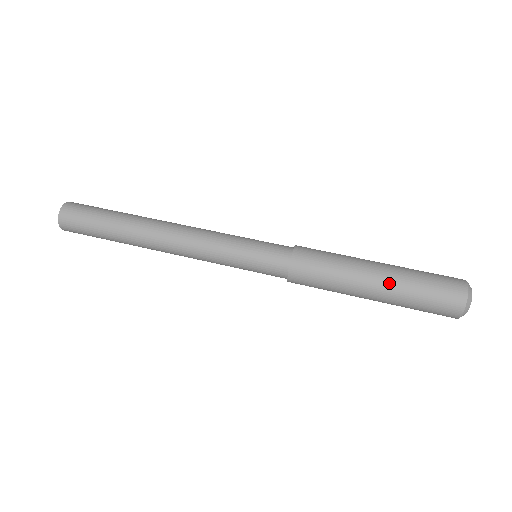
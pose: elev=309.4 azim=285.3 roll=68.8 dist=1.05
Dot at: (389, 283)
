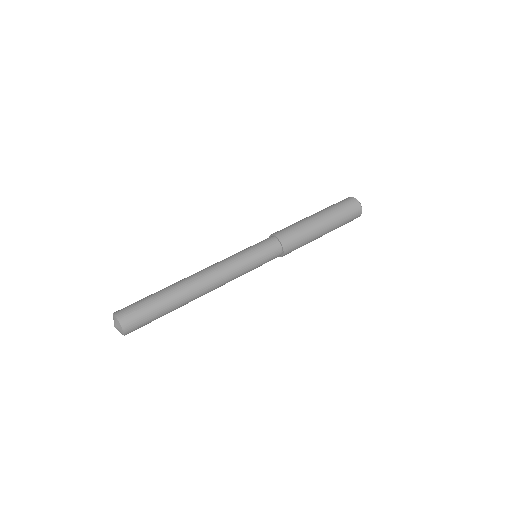
Dot at: (321, 212)
